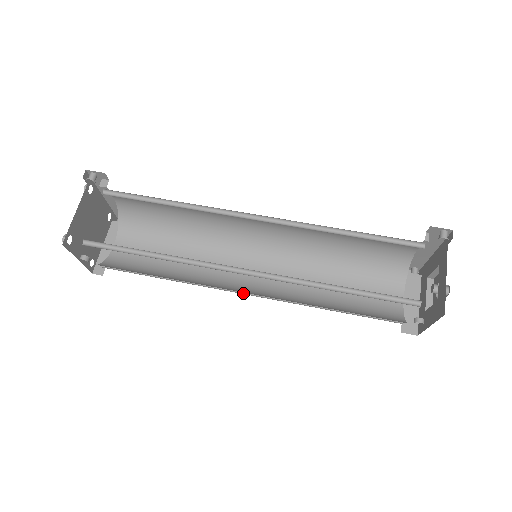
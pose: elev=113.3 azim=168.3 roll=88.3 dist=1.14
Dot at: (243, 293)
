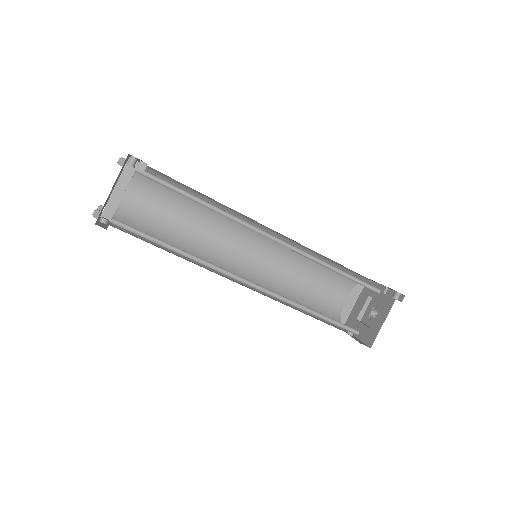
Dot at: (233, 271)
